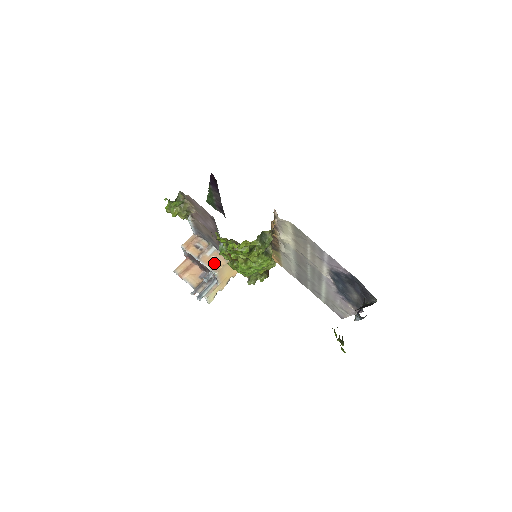
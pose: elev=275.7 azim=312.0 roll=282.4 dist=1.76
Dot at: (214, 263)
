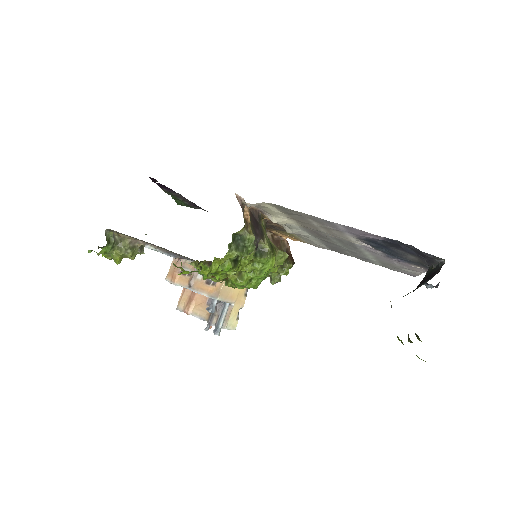
Dot at: (210, 286)
